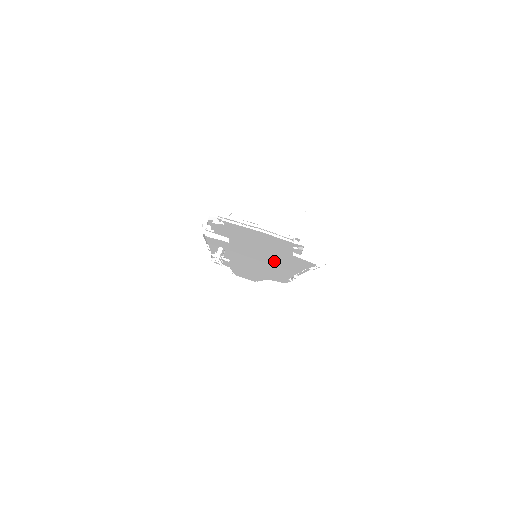
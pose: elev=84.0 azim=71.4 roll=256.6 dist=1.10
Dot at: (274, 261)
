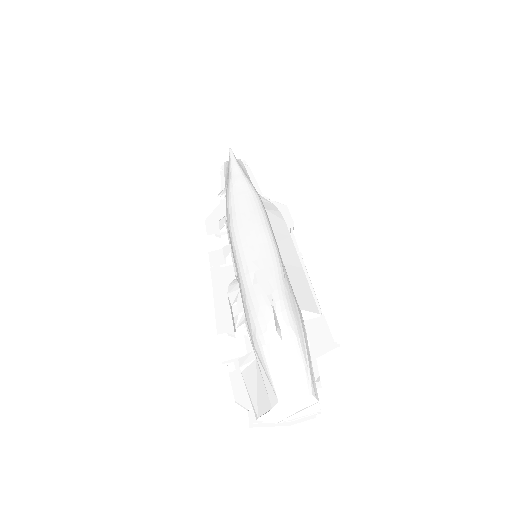
Dot at: occluded
